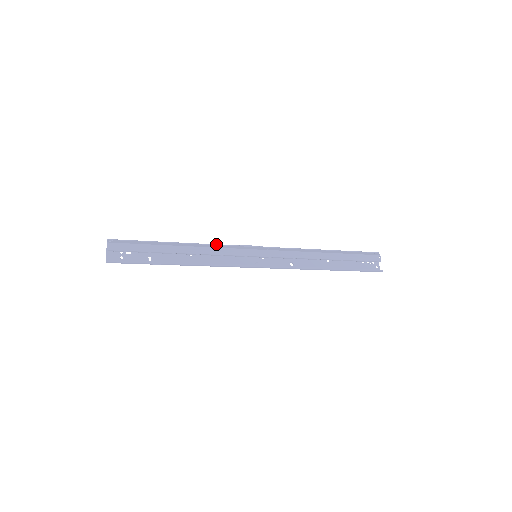
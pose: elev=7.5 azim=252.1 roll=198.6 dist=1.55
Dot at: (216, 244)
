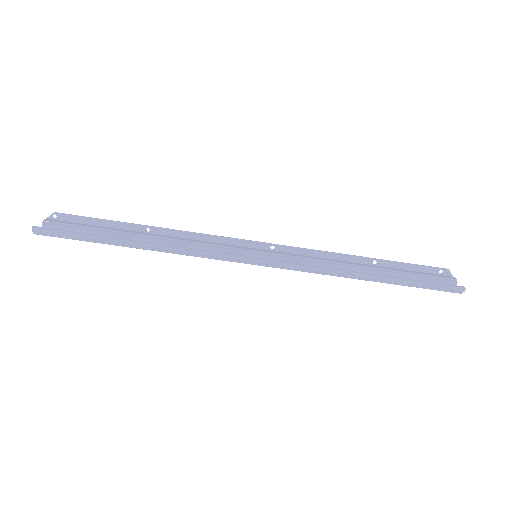
Dot at: (198, 240)
